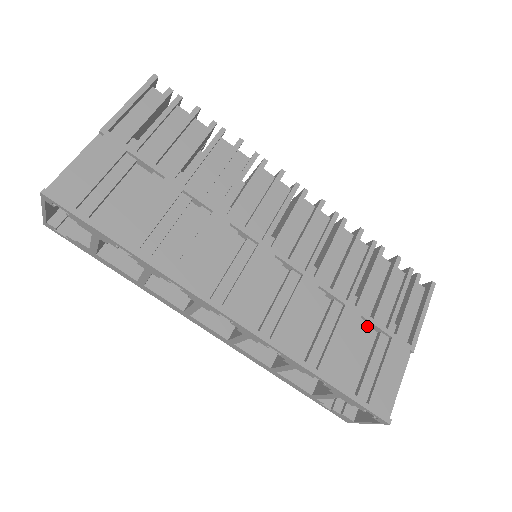
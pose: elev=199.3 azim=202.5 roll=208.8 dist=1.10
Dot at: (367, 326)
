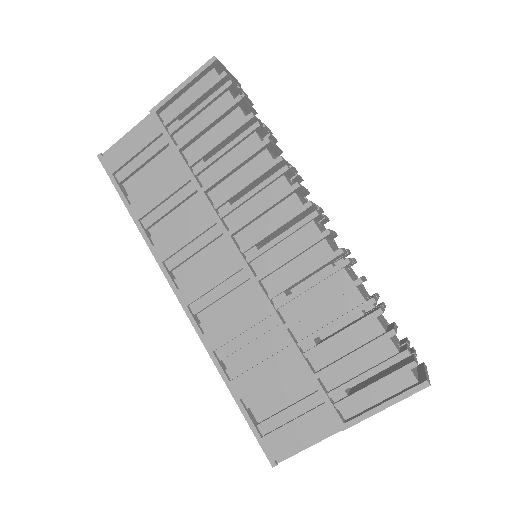
Dot at: occluded
